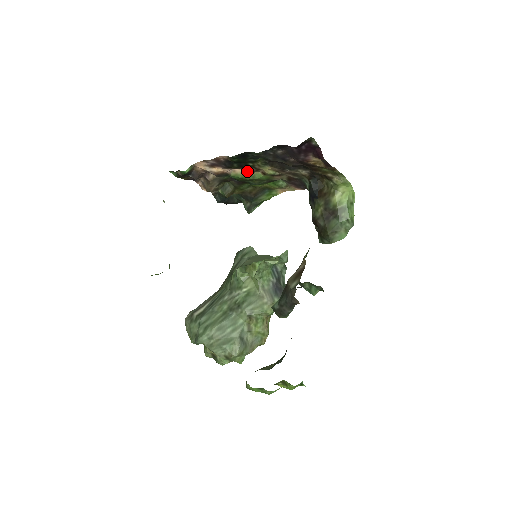
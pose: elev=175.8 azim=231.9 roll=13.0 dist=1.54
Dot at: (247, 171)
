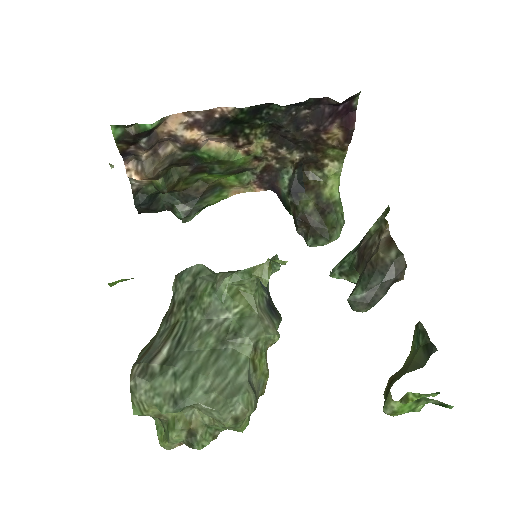
Dot at: (226, 146)
